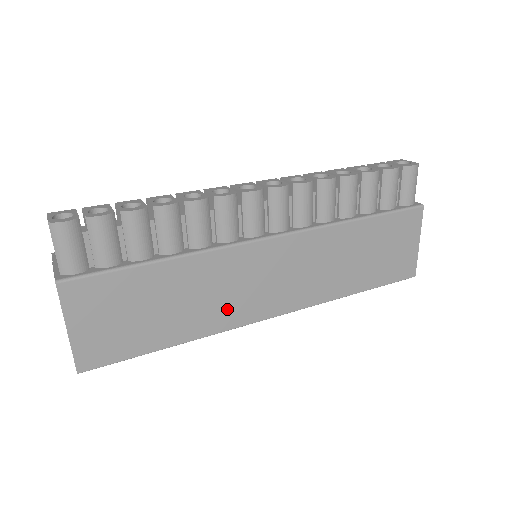
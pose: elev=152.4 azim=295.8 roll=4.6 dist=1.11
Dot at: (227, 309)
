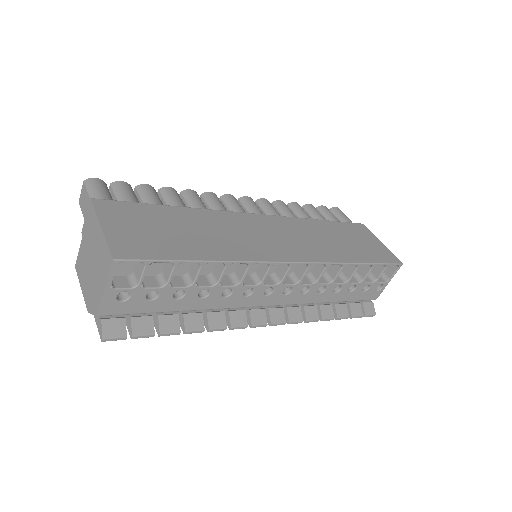
Dot at: (244, 246)
